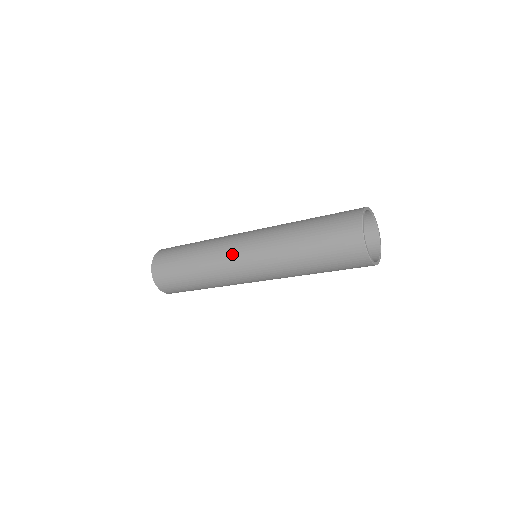
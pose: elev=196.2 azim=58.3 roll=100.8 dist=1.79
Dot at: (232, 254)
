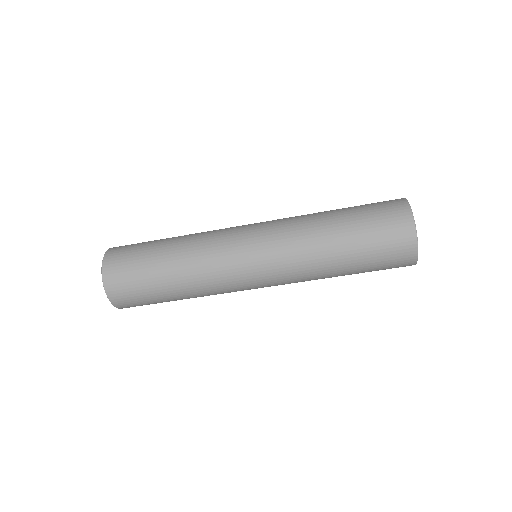
Dot at: (237, 226)
